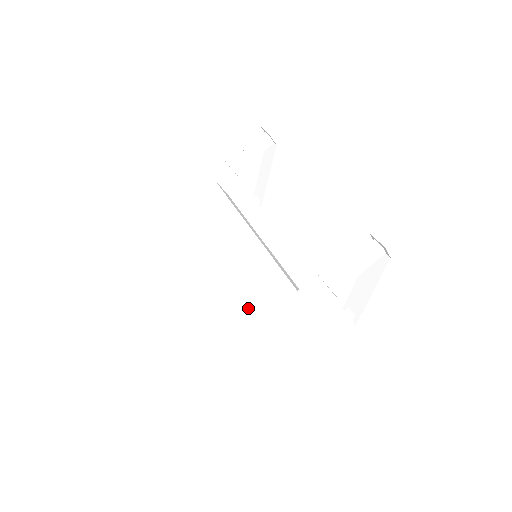
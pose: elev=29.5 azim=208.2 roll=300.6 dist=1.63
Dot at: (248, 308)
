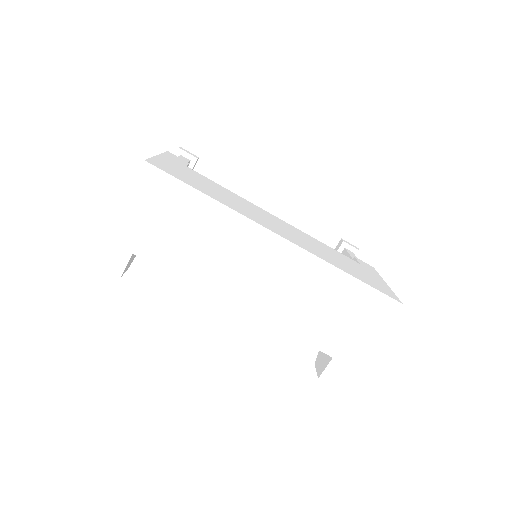
Dot at: (353, 270)
